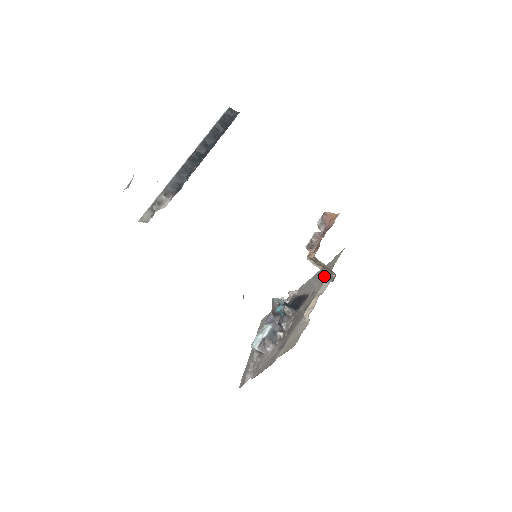
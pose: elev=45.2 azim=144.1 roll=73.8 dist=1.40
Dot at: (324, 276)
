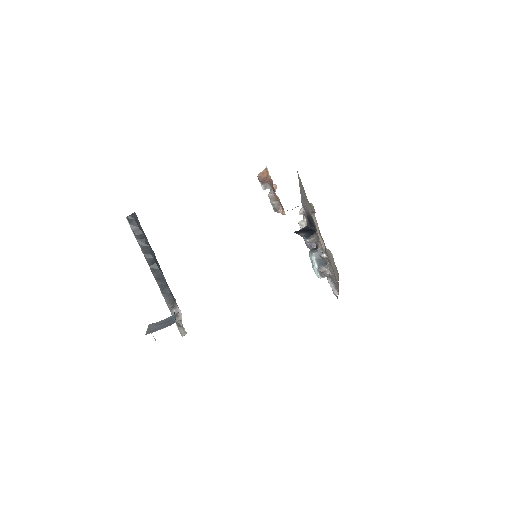
Dot at: (307, 201)
